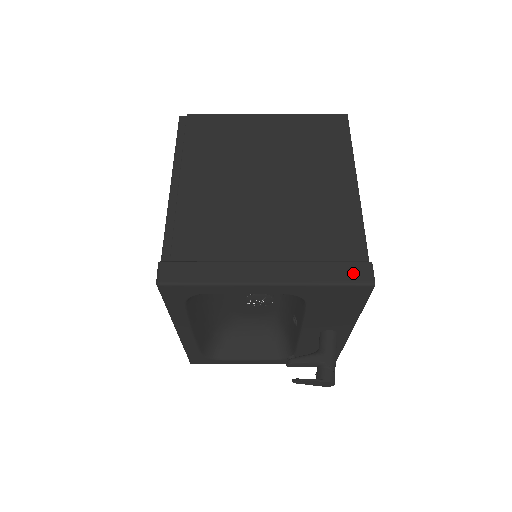
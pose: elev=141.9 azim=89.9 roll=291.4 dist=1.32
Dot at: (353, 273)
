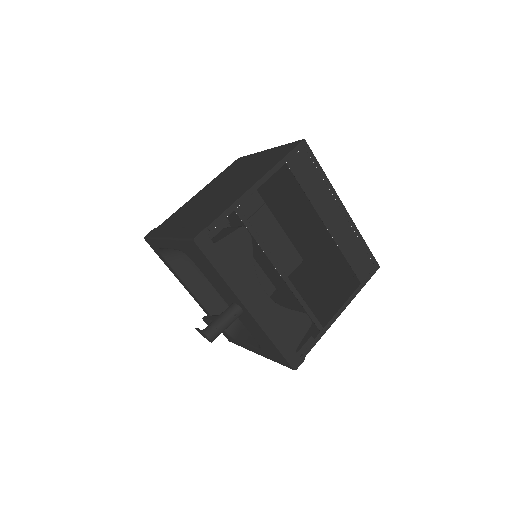
Dot at: (193, 233)
